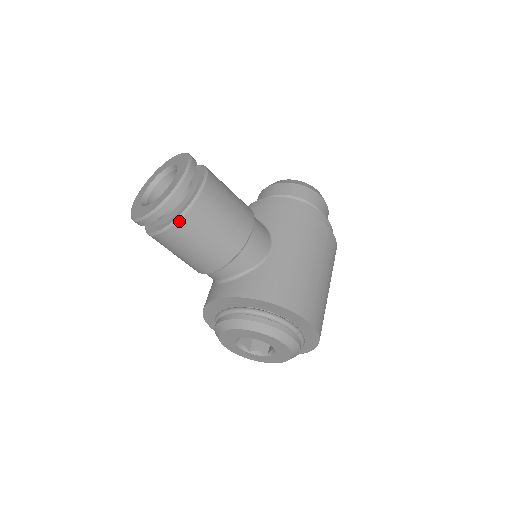
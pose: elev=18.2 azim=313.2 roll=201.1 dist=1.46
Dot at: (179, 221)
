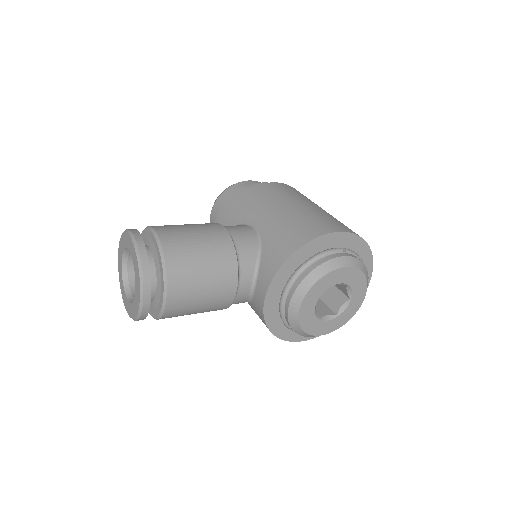
Dot at: (167, 271)
